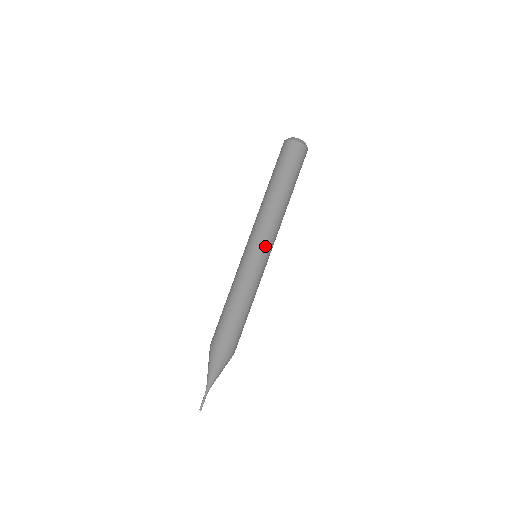
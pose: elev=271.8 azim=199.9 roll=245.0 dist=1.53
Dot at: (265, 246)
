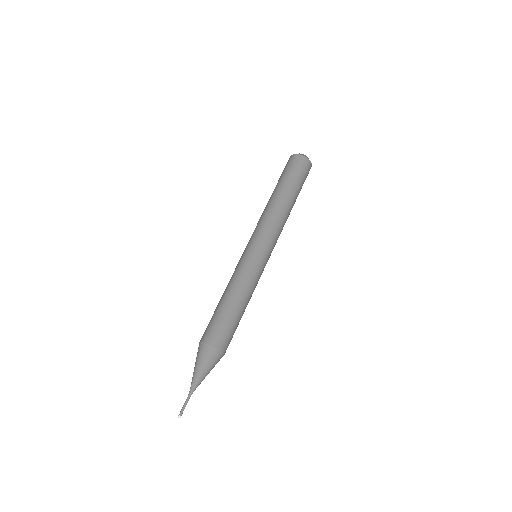
Dot at: (269, 246)
